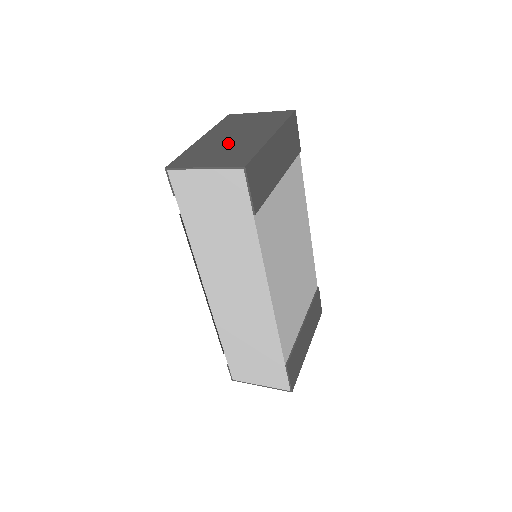
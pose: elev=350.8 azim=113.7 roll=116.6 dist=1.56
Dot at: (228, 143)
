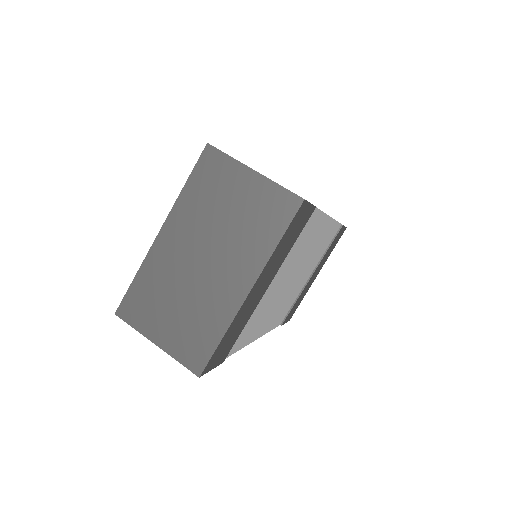
Dot at: (191, 282)
